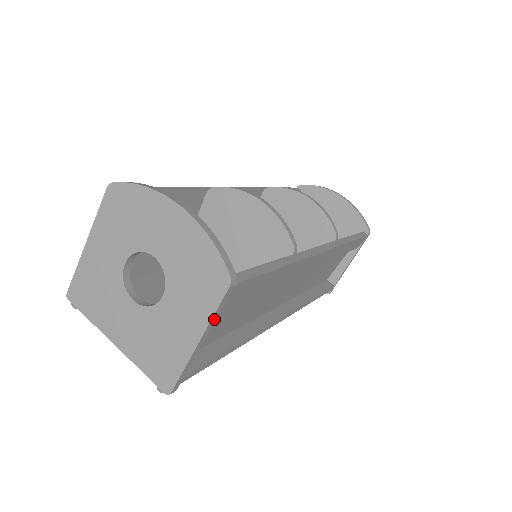
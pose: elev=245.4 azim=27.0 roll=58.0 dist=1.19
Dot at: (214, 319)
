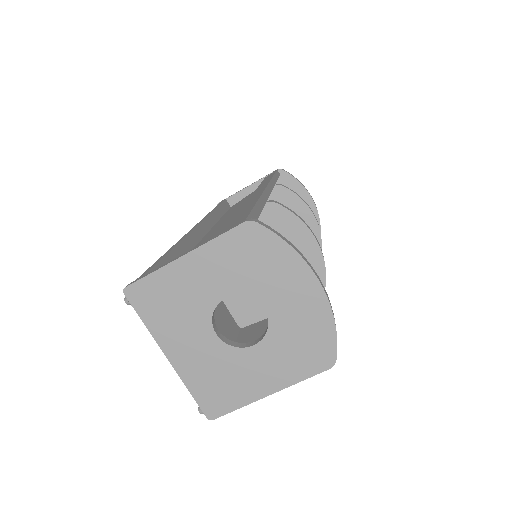
Dot at: (294, 381)
